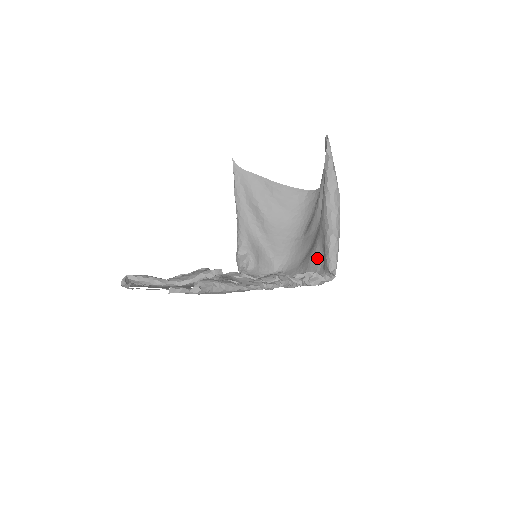
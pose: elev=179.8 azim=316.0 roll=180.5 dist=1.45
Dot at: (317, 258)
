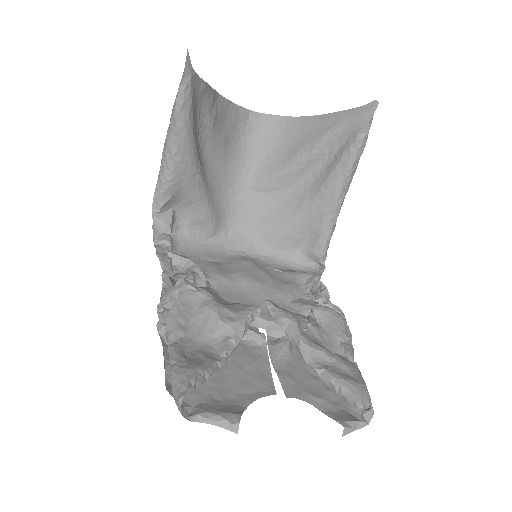
Dot at: (295, 237)
